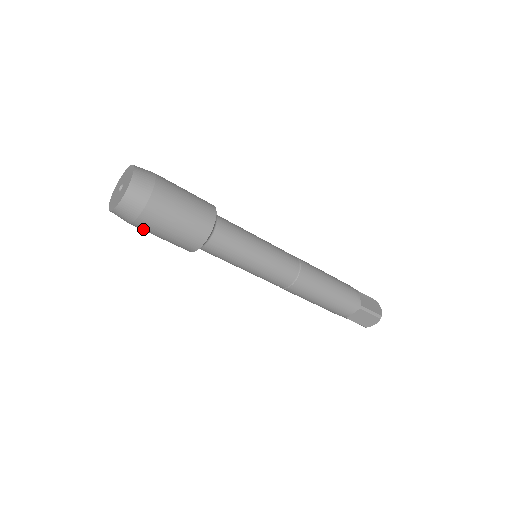
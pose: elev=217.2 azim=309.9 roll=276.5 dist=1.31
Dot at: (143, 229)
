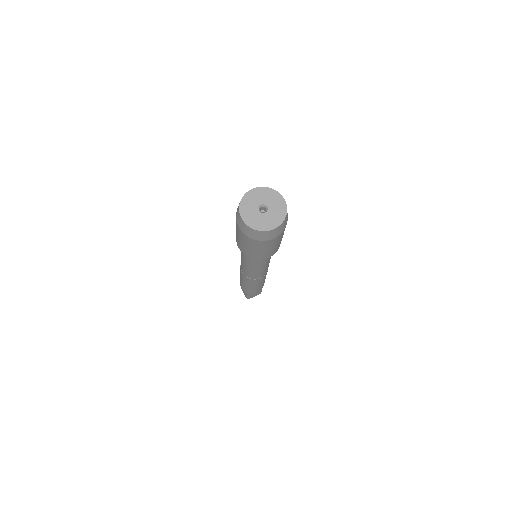
Dot at: (257, 244)
